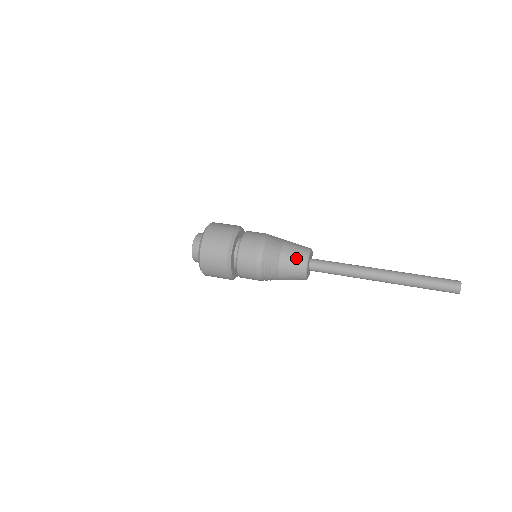
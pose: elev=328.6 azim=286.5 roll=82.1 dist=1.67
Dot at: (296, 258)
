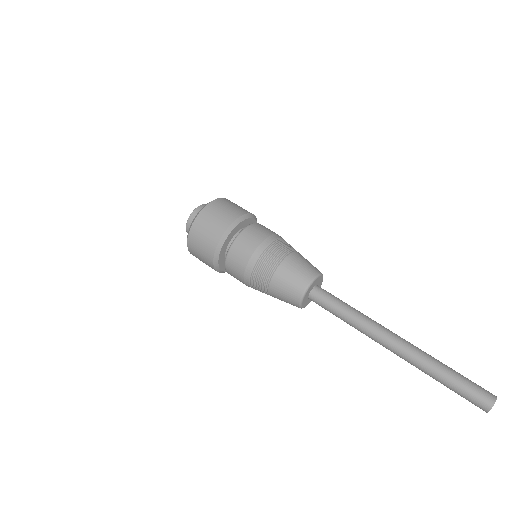
Dot at: (289, 290)
